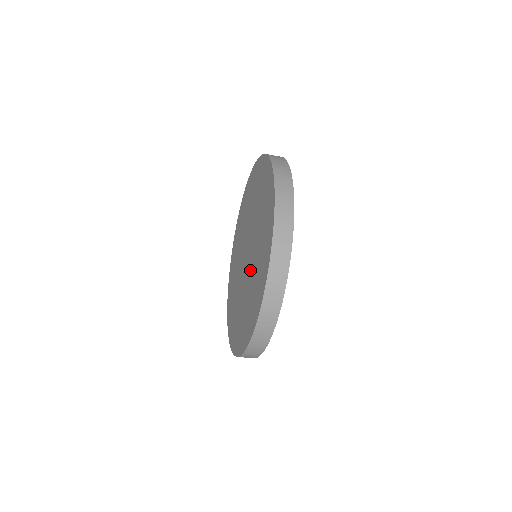
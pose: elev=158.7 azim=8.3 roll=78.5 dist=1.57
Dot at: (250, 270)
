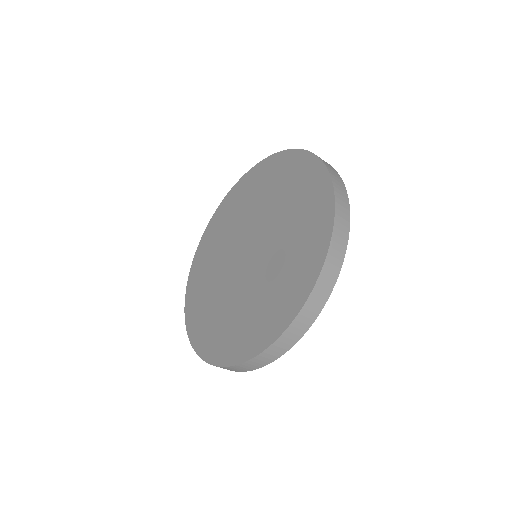
Dot at: (272, 244)
